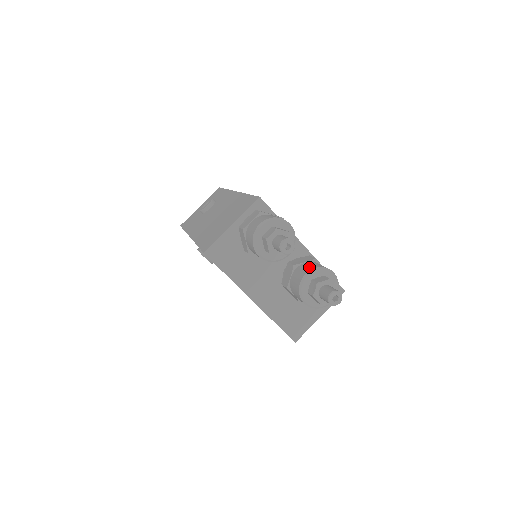
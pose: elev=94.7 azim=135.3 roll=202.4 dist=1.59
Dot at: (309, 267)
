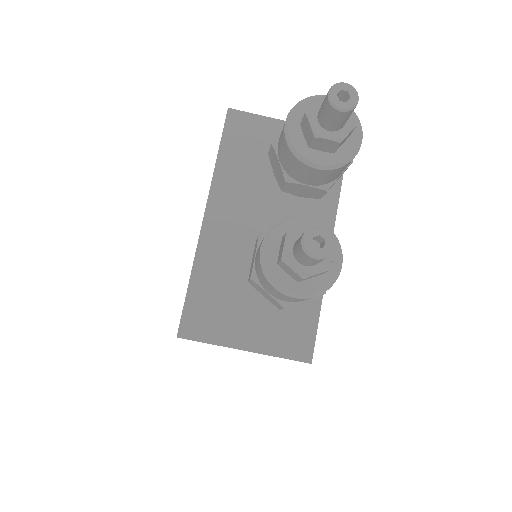
Dot at: occluded
